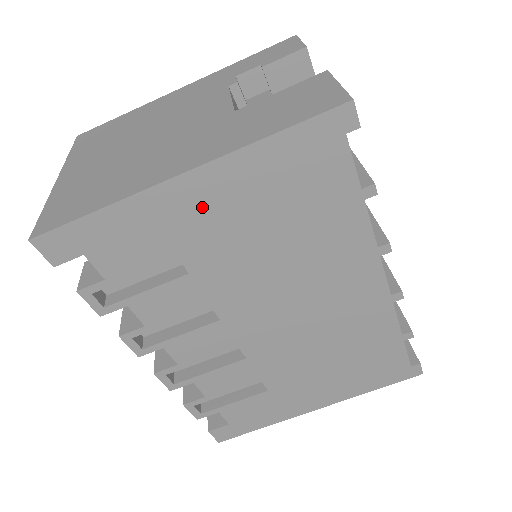
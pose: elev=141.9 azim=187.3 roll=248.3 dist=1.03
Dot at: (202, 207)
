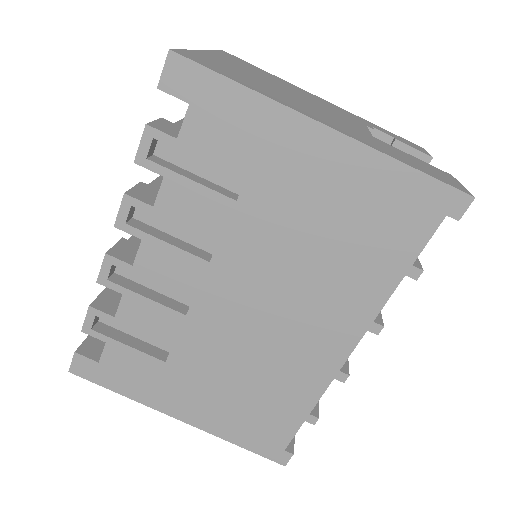
Dot at: (307, 162)
